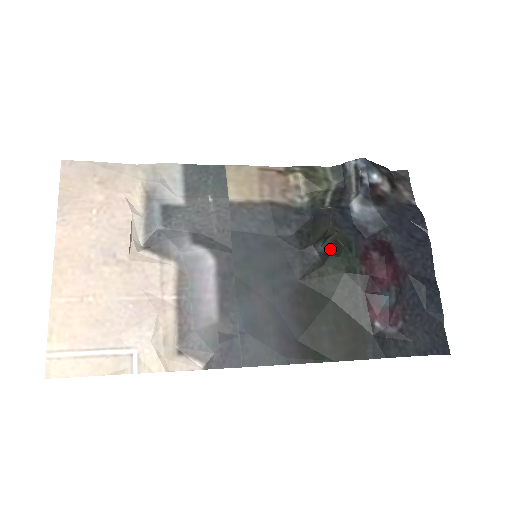
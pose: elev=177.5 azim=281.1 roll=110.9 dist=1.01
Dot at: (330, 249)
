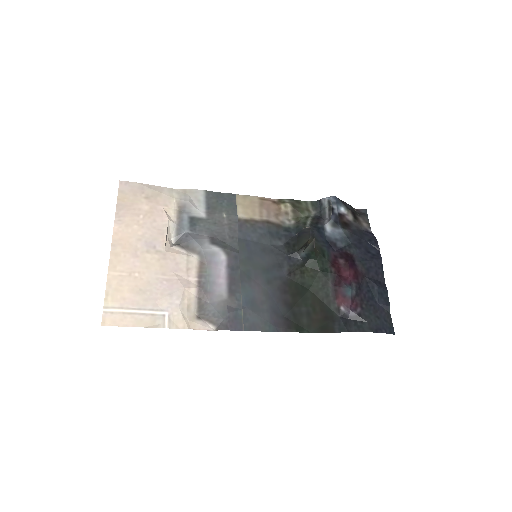
Dot at: (309, 253)
